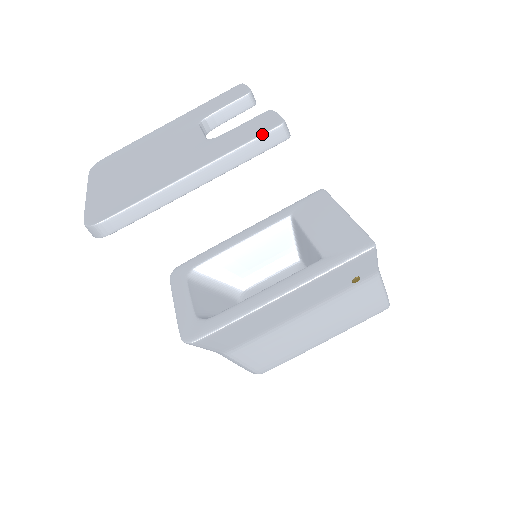
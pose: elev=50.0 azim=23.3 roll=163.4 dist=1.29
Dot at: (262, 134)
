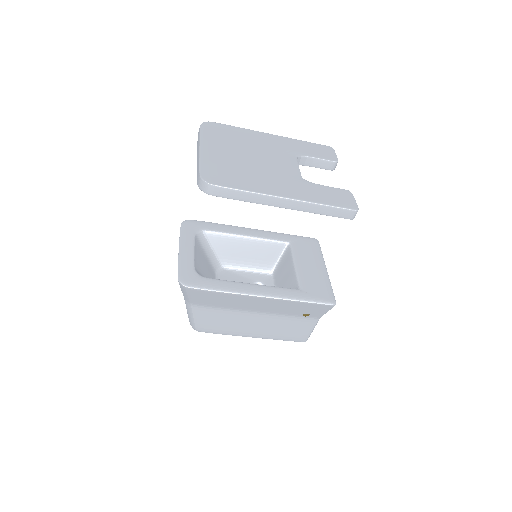
Dot at: (343, 207)
